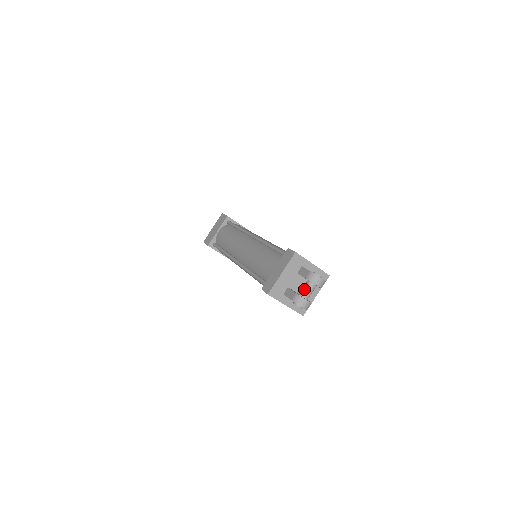
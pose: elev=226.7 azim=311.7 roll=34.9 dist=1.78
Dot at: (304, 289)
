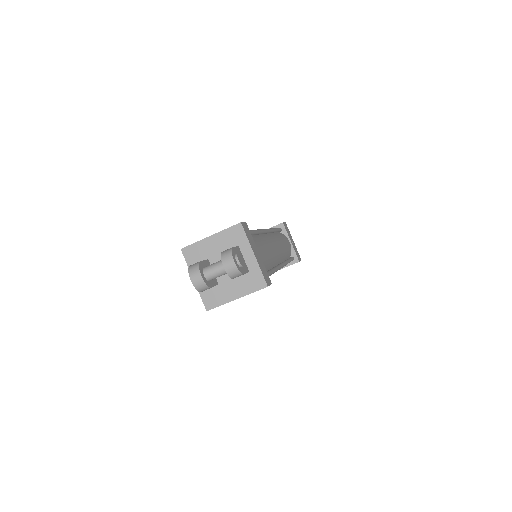
Dot at: (212, 264)
